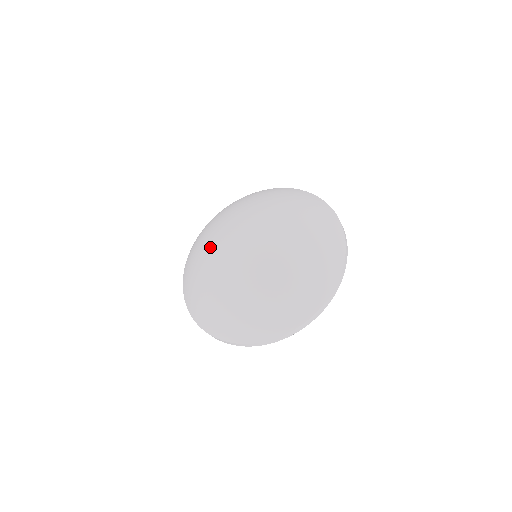
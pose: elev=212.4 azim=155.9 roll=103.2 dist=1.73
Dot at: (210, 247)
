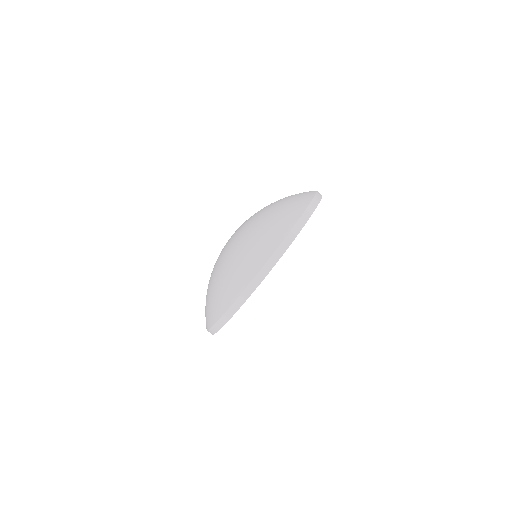
Dot at: occluded
